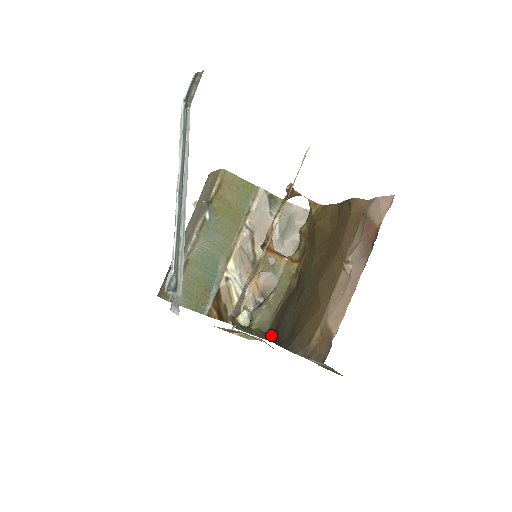
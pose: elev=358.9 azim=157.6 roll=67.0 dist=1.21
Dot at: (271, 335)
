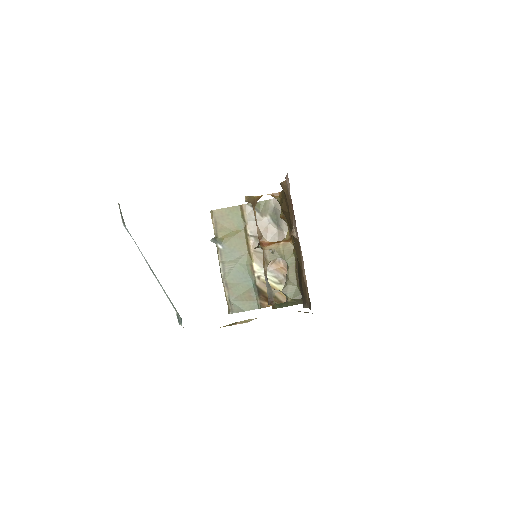
Dot at: occluded
